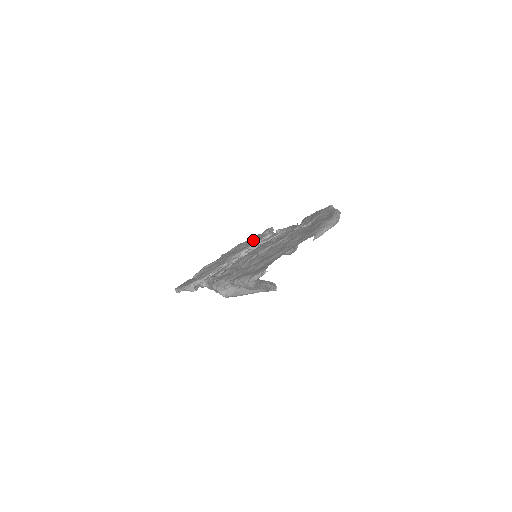
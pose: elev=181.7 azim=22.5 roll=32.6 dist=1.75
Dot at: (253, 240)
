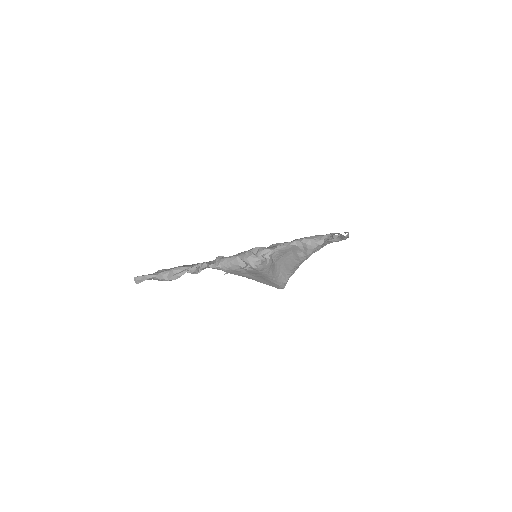
Dot at: occluded
